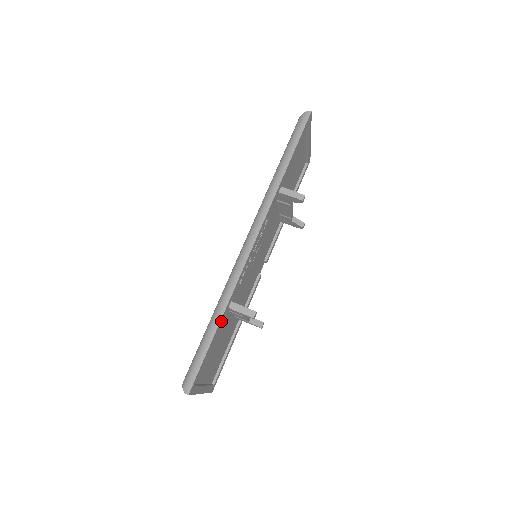
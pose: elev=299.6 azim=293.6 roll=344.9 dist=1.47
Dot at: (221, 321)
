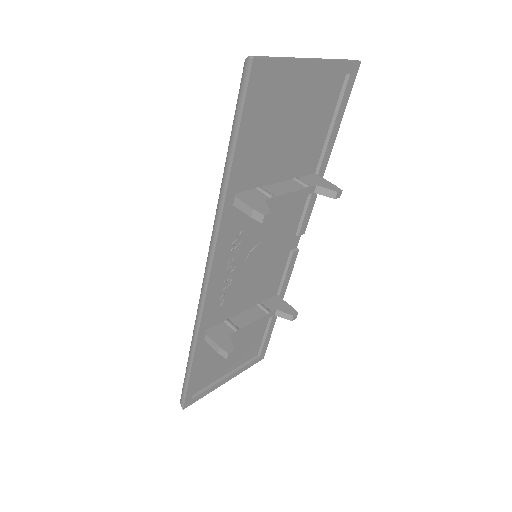
Dot at: (197, 354)
